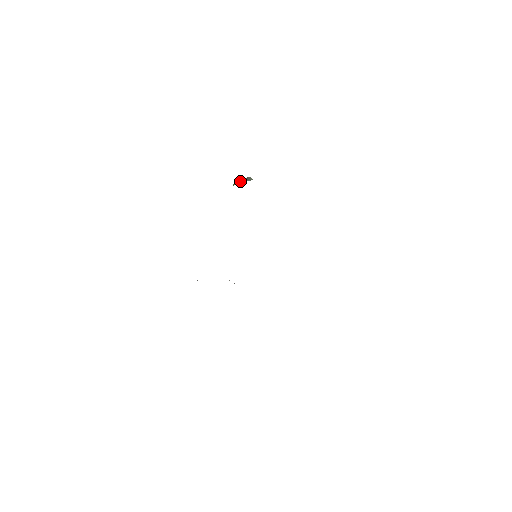
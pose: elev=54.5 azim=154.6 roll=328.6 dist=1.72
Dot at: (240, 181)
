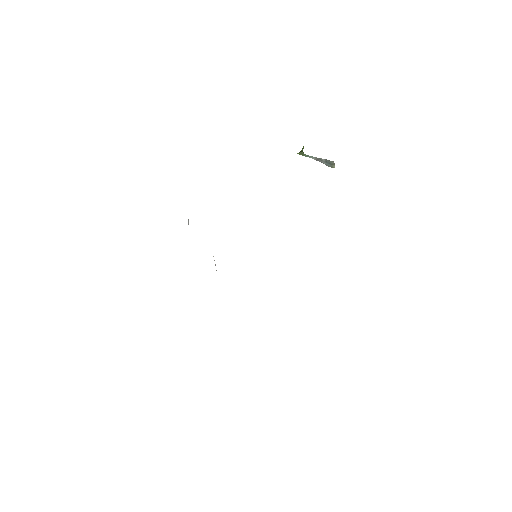
Dot at: occluded
